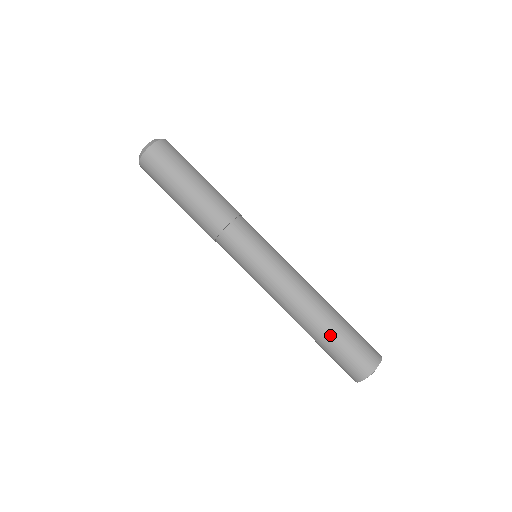
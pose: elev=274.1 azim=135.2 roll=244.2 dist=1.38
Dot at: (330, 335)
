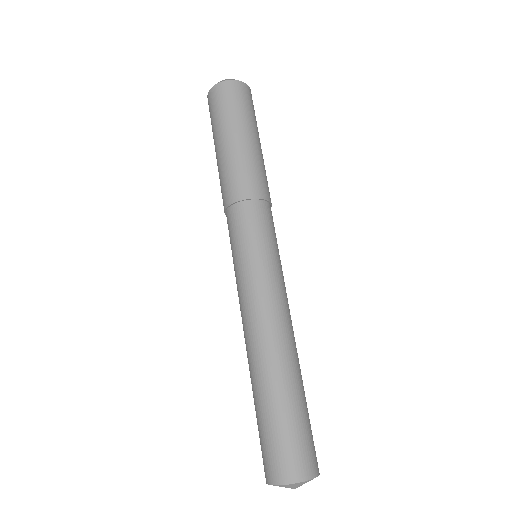
Dot at: (279, 396)
